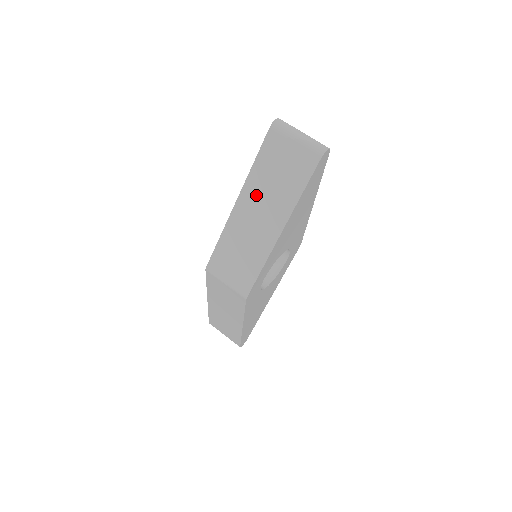
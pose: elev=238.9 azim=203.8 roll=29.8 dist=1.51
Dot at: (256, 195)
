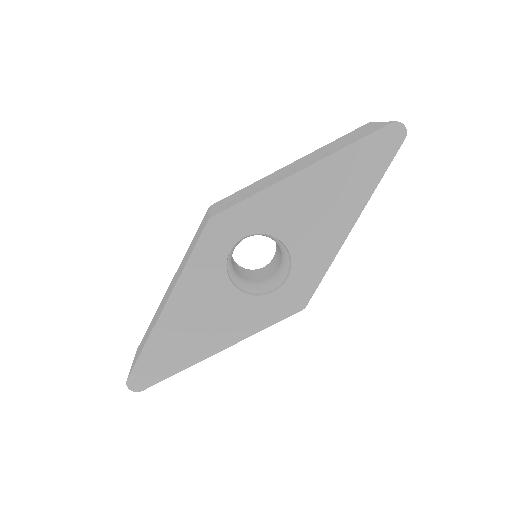
Dot at: (312, 155)
